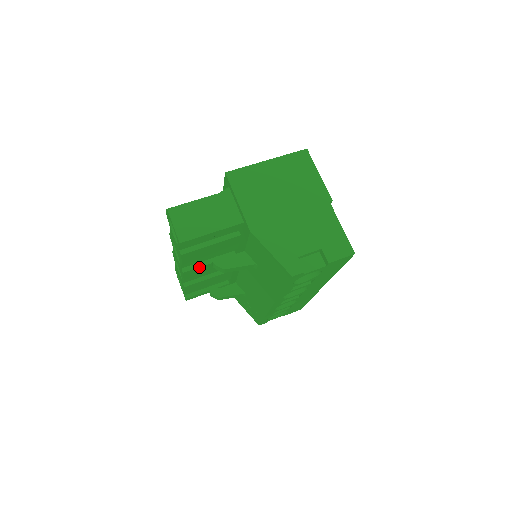
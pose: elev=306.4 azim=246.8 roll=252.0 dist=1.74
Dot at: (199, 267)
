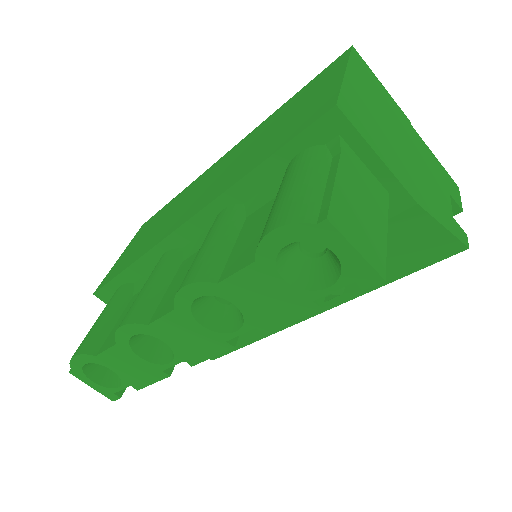
Dot at: occluded
